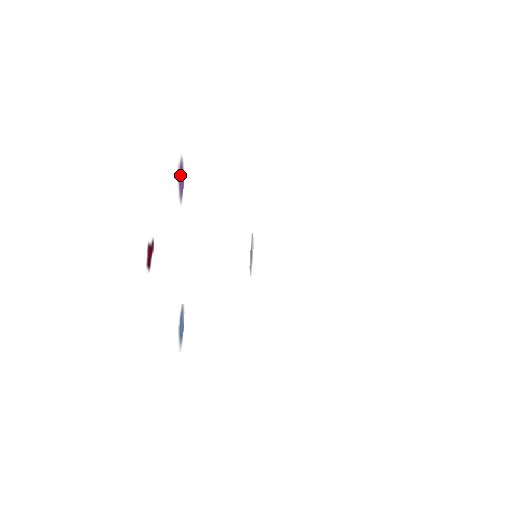
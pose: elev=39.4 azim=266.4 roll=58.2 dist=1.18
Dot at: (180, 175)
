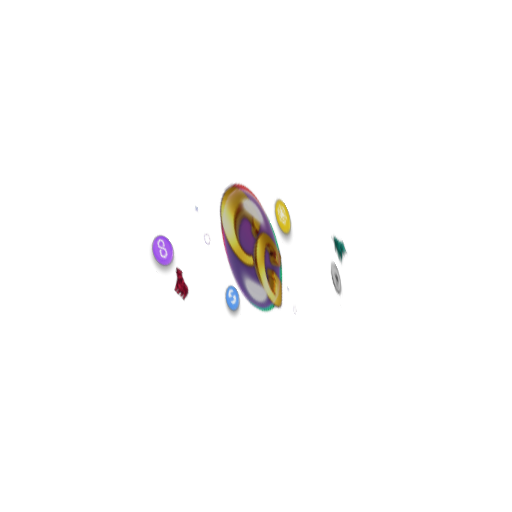
Dot at: (160, 257)
